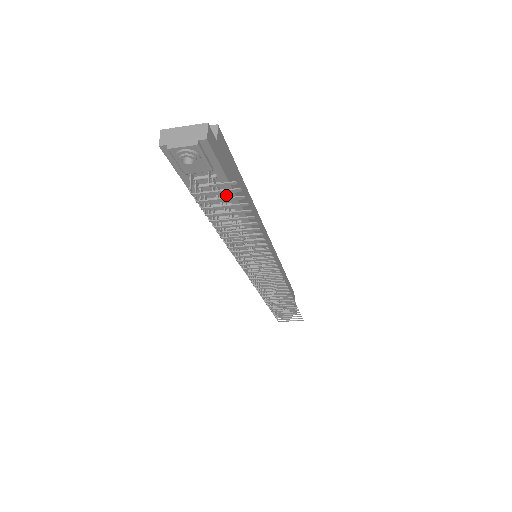
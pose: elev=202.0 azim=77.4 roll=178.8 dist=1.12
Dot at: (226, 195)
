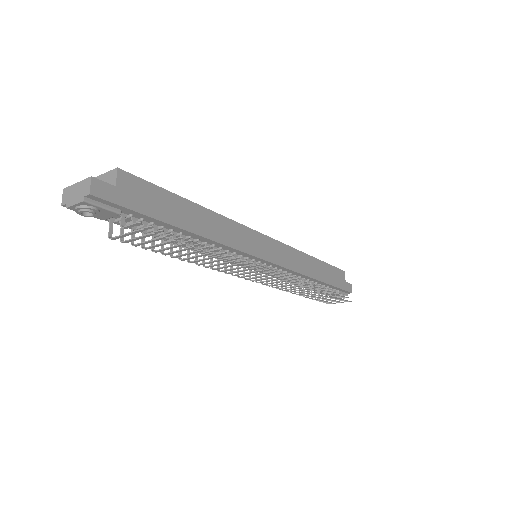
Dot at: (160, 225)
